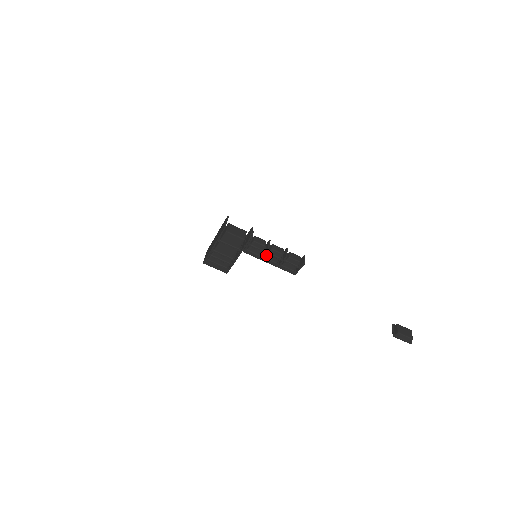
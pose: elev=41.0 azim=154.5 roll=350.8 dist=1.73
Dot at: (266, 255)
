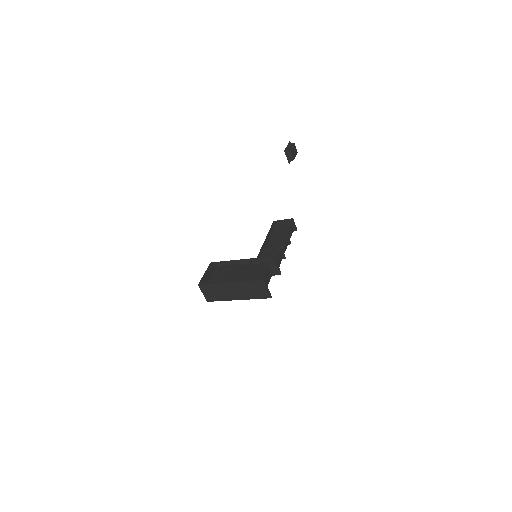
Dot at: occluded
